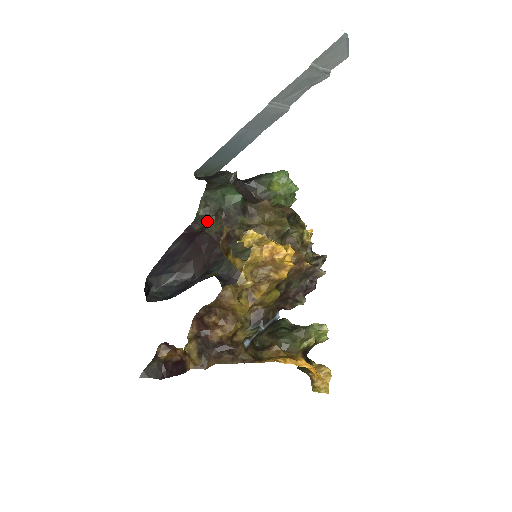
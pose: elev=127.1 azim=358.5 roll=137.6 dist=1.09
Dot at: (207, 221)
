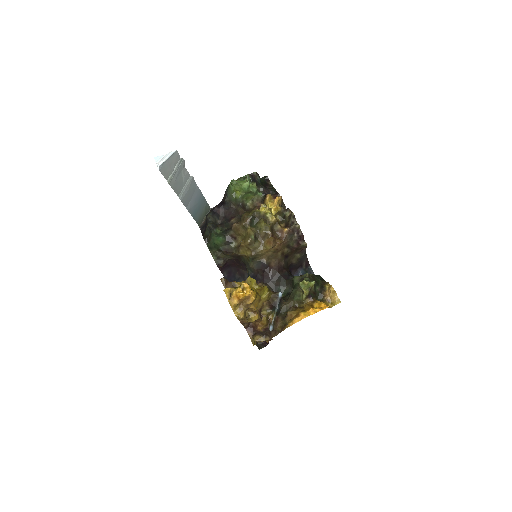
Dot at: (222, 257)
